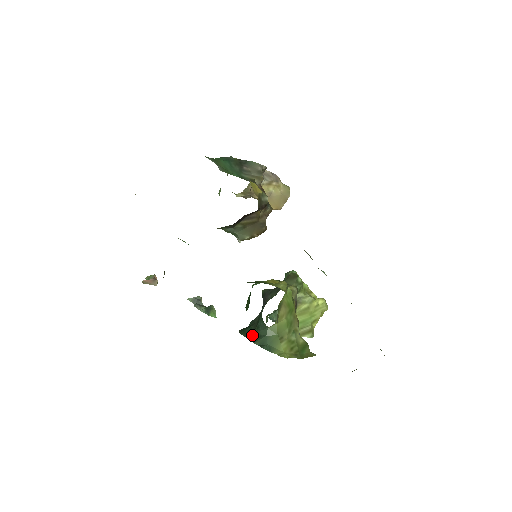
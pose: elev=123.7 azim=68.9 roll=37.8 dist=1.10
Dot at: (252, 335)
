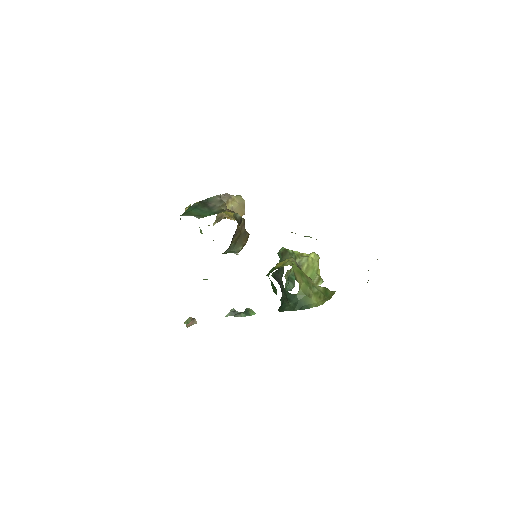
Dot at: (289, 307)
